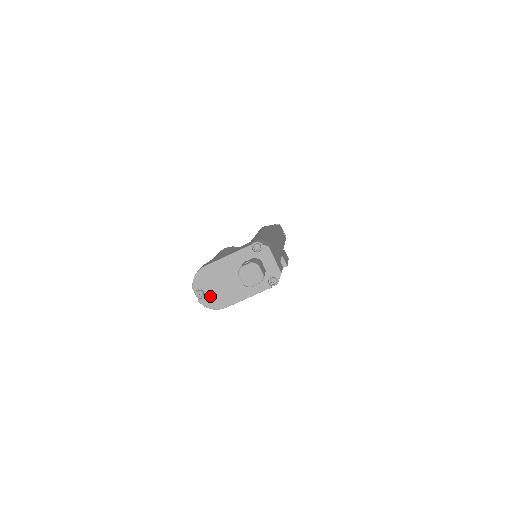
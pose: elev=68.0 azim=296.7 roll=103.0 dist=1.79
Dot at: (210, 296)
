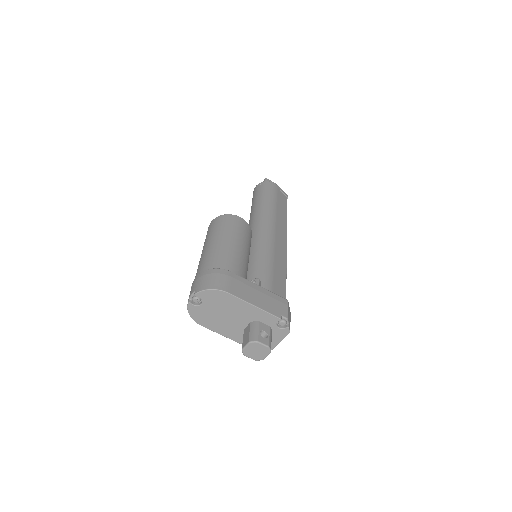
Dot at: (202, 310)
